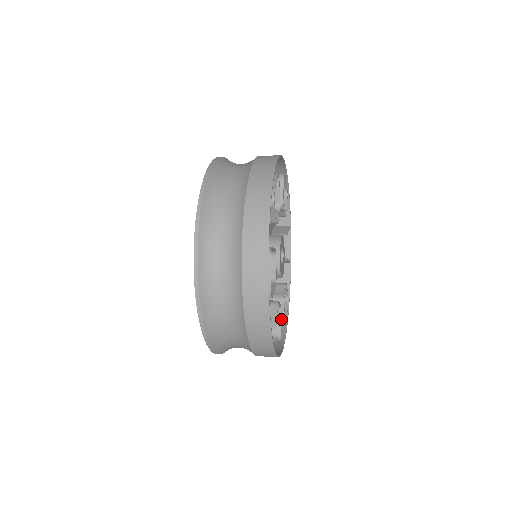
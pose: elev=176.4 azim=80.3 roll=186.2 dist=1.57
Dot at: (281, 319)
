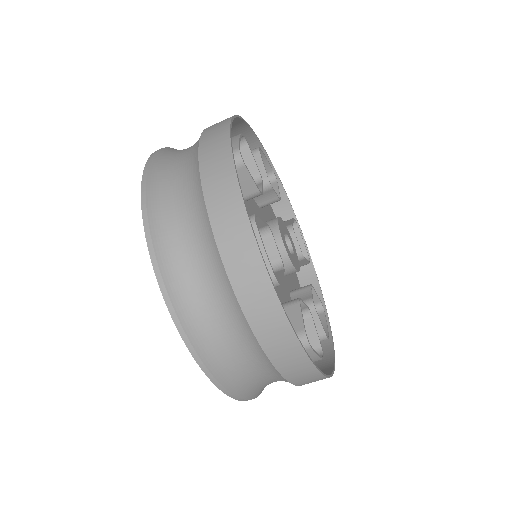
Dot at: (319, 331)
